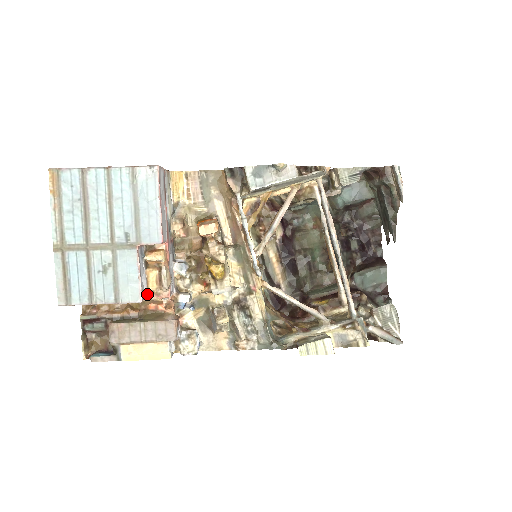
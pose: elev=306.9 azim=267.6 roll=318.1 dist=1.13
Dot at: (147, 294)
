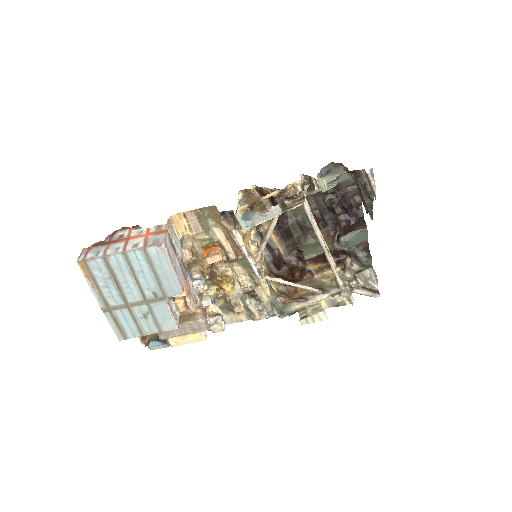
Dot at: (179, 315)
